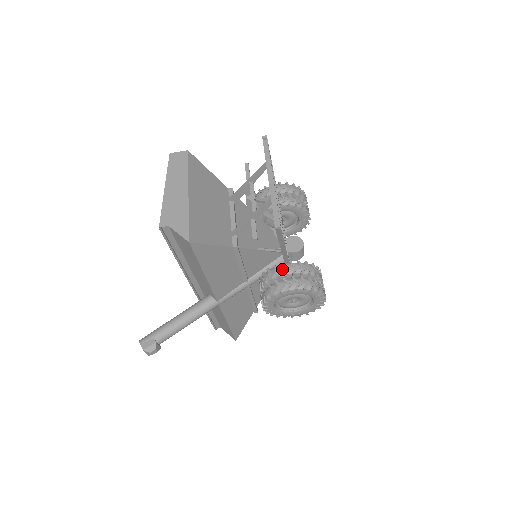
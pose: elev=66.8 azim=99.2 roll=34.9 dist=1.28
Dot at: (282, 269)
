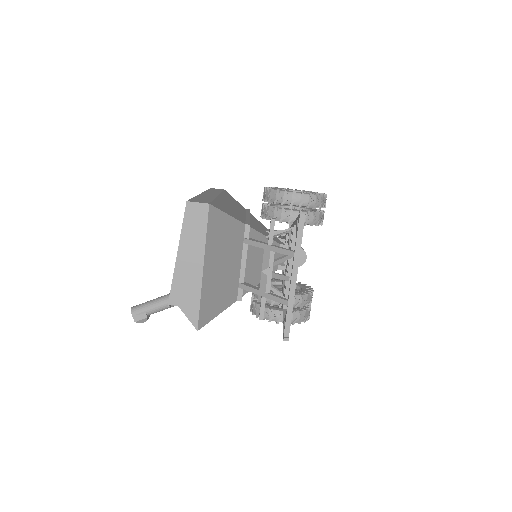
Dot at: occluded
